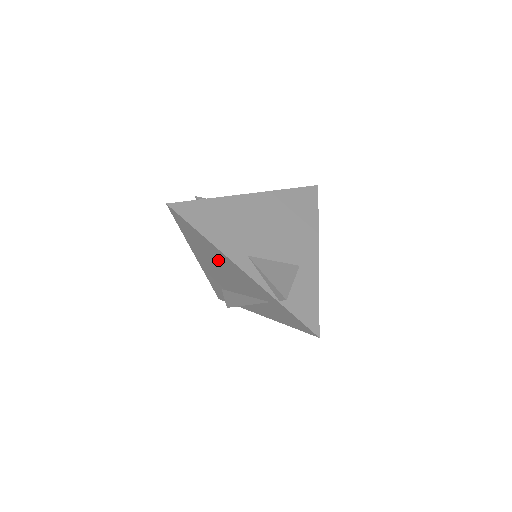
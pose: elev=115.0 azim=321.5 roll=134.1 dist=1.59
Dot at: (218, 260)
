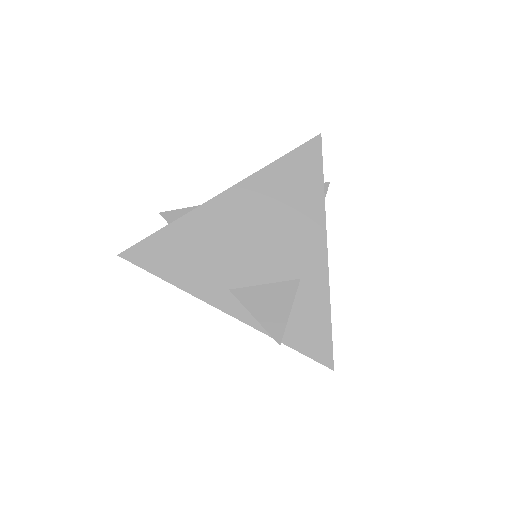
Dot at: occluded
